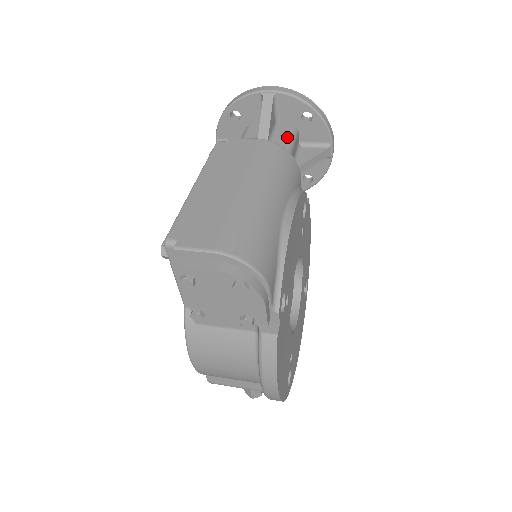
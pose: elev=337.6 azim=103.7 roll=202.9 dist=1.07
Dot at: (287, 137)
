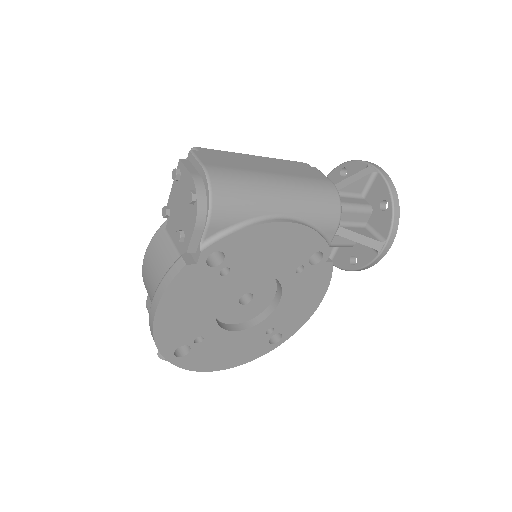
Dot at: (355, 203)
